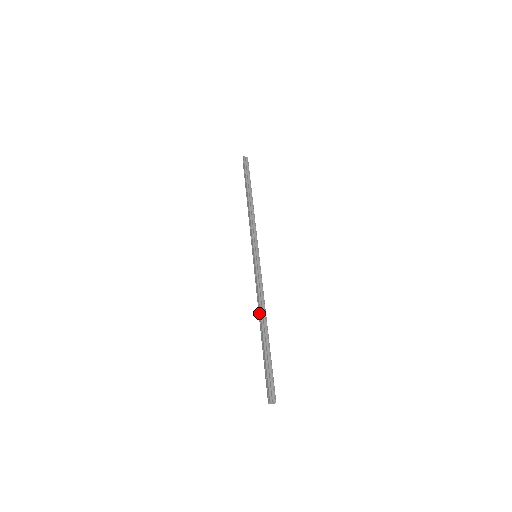
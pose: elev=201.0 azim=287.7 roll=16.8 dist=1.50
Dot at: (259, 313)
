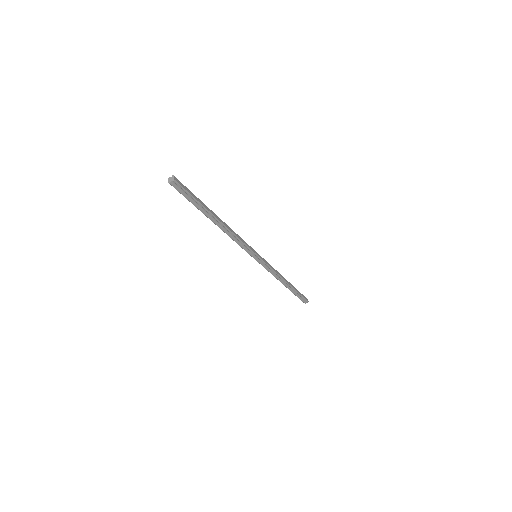
Dot at: (222, 229)
